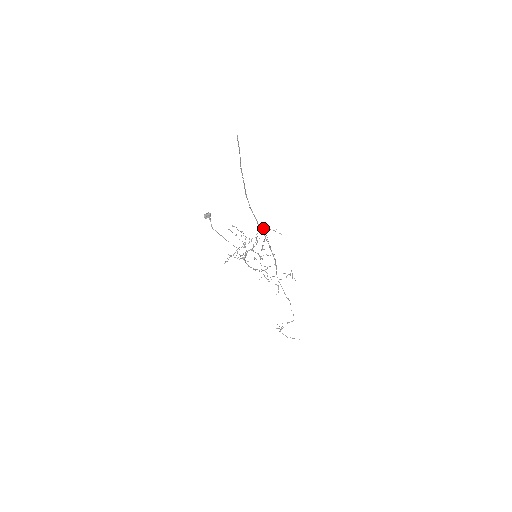
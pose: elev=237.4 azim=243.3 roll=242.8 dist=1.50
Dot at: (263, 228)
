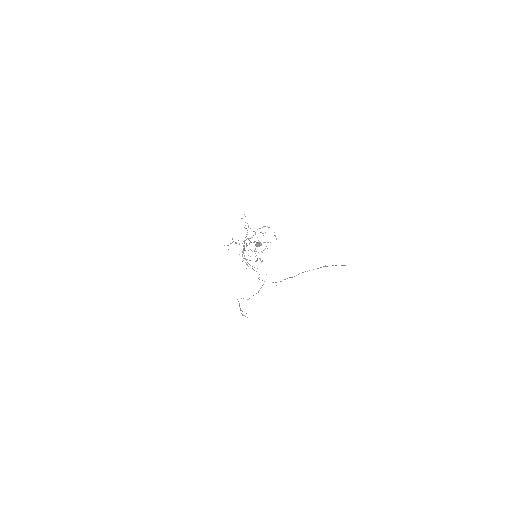
Dot at: occluded
